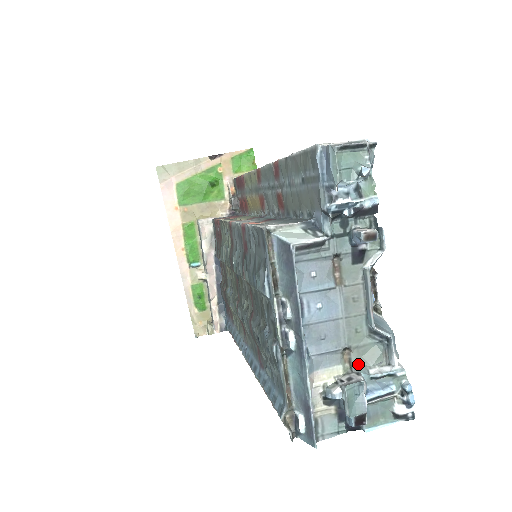
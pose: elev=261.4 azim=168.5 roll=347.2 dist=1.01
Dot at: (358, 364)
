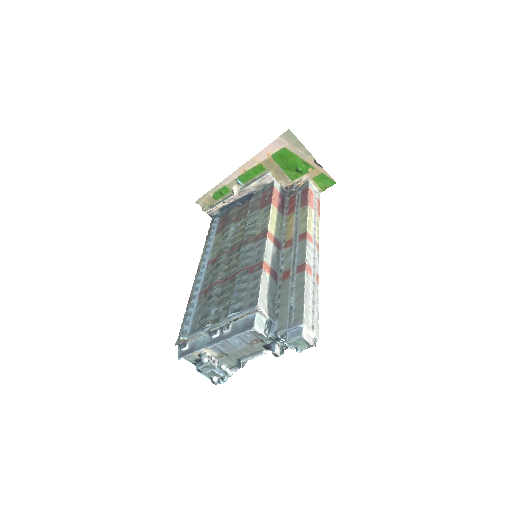
Dot at: (223, 360)
